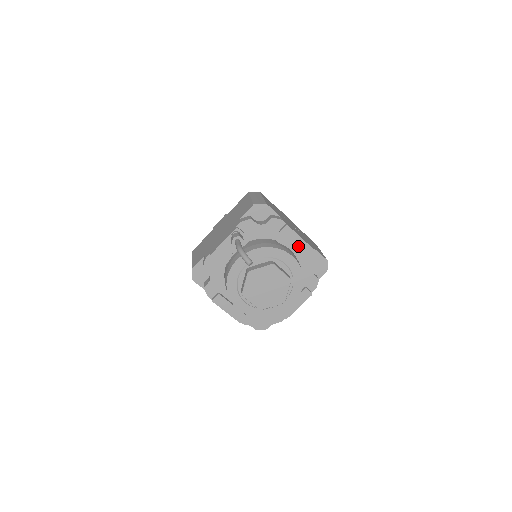
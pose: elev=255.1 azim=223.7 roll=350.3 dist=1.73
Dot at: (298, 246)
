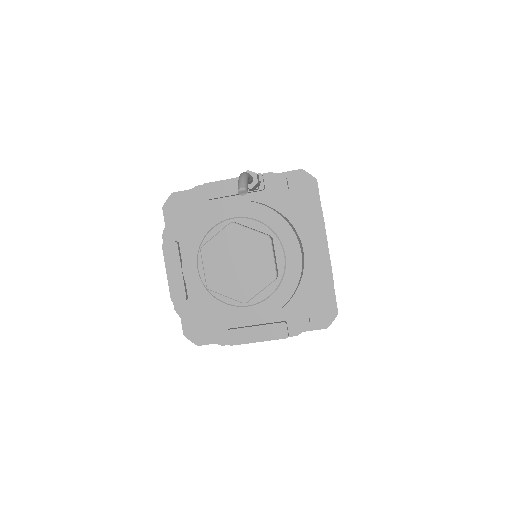
Dot at: (317, 256)
